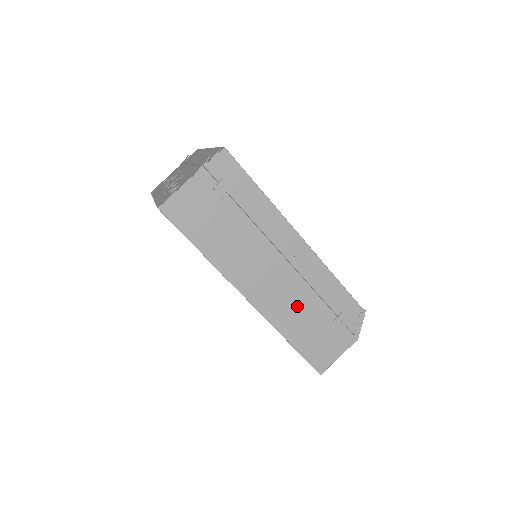
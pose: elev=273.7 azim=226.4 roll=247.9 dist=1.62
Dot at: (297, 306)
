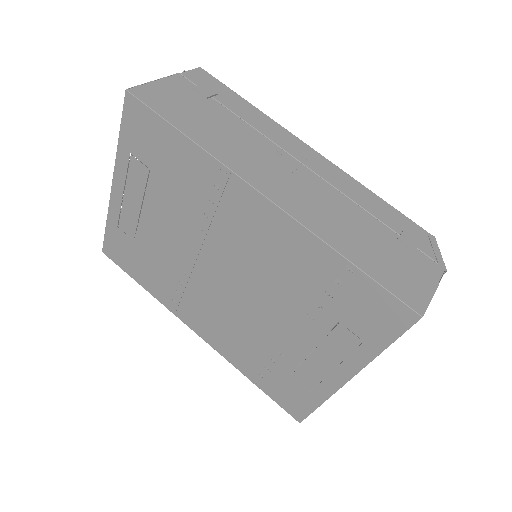
Dot at: (338, 214)
